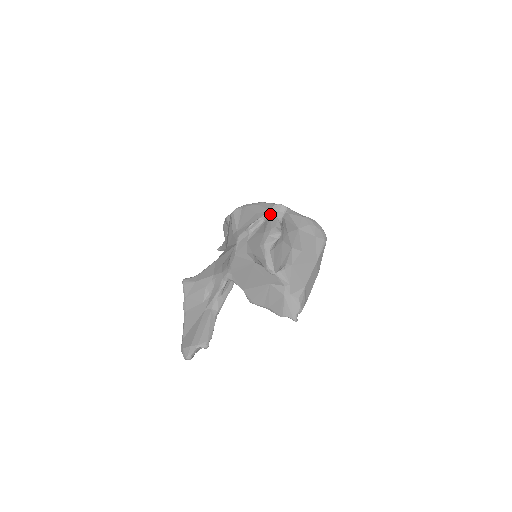
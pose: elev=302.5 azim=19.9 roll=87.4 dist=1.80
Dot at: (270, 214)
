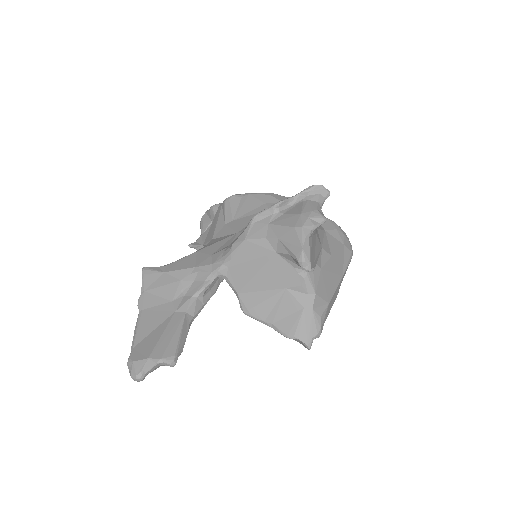
Dot at: (307, 195)
